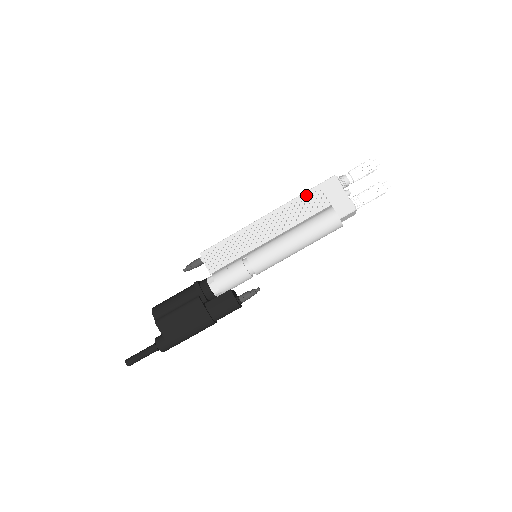
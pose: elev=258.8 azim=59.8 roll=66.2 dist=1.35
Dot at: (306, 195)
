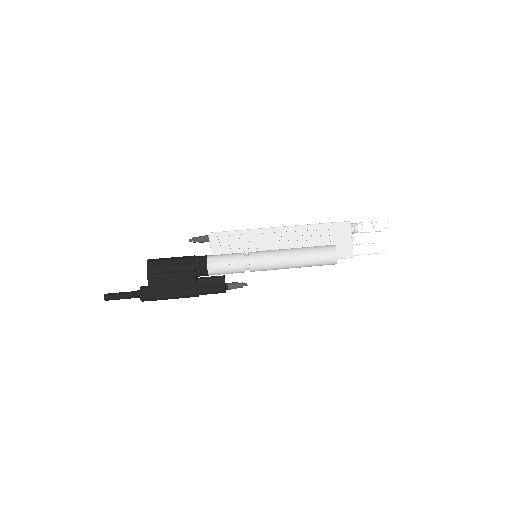
Dot at: (320, 226)
